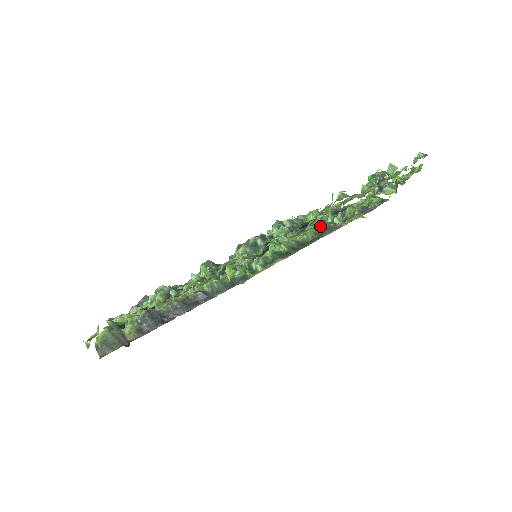
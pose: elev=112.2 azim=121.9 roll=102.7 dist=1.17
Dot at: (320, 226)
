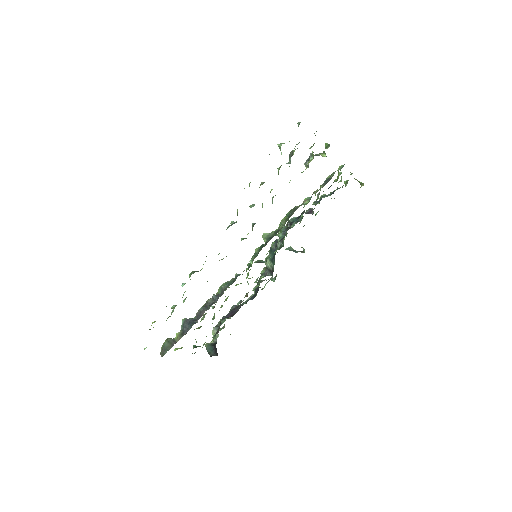
Dot at: (290, 212)
